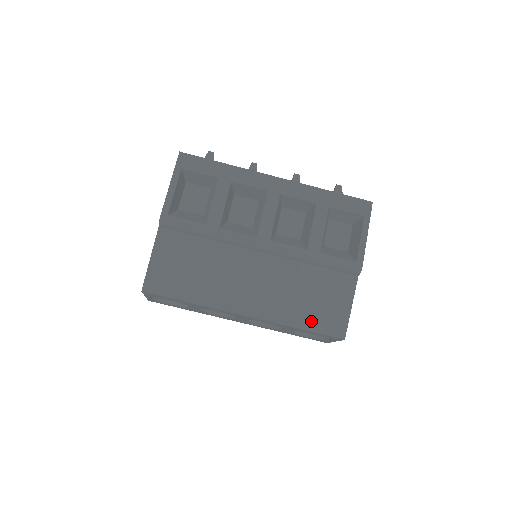
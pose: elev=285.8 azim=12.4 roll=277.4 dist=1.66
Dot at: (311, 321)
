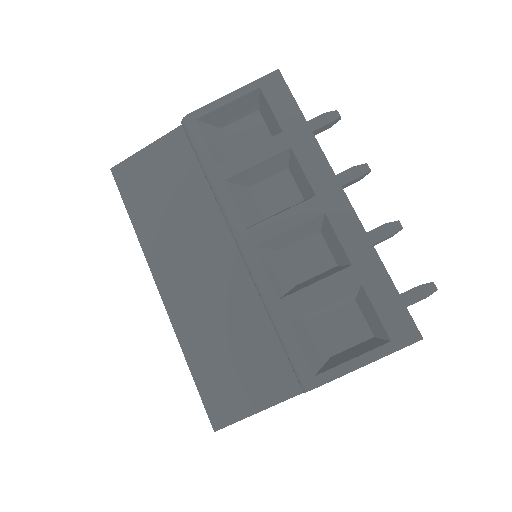
Dot at: (206, 372)
